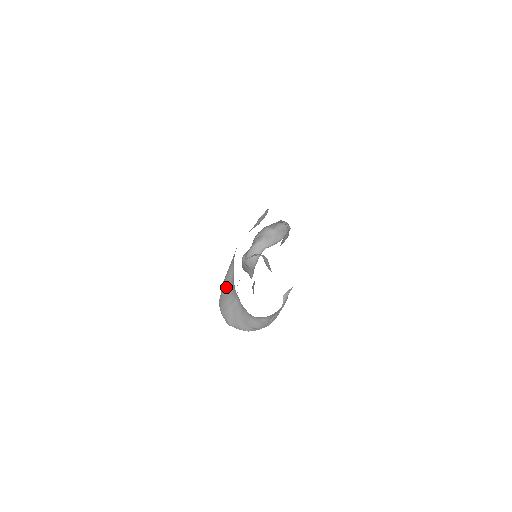
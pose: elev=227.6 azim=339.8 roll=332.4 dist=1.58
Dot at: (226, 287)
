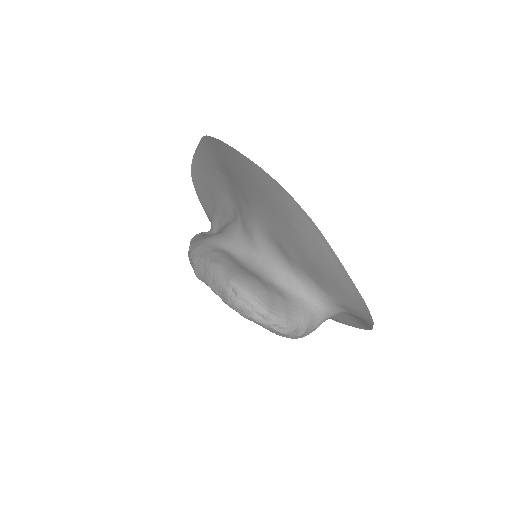
Dot at: (239, 265)
